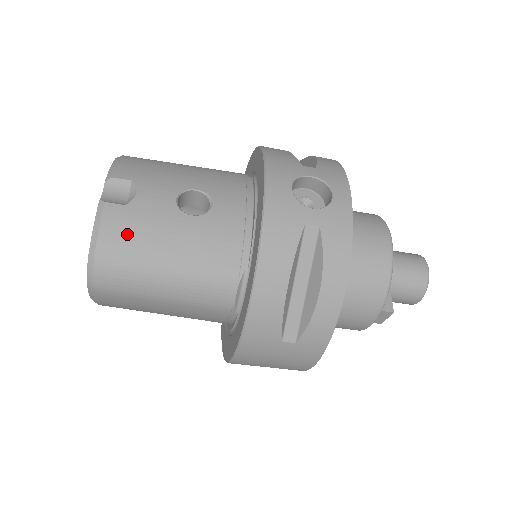
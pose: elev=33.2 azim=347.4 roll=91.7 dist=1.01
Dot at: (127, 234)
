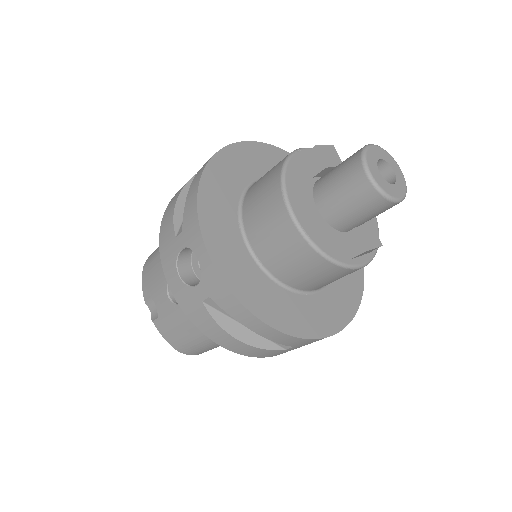
Dot at: (172, 334)
